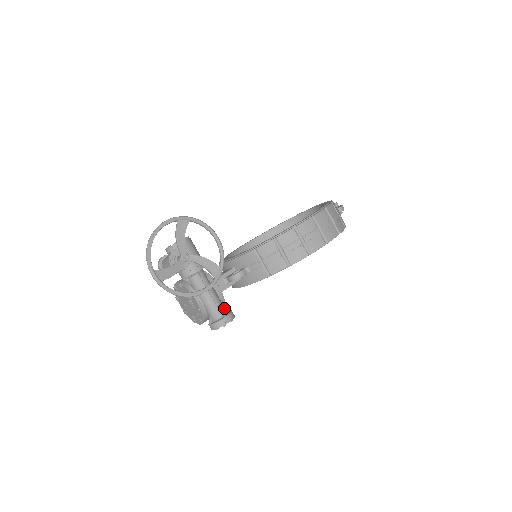
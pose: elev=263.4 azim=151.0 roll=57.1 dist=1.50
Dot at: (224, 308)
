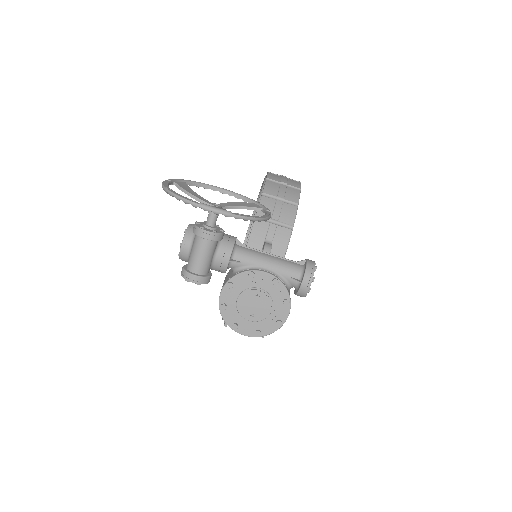
Dot at: occluded
